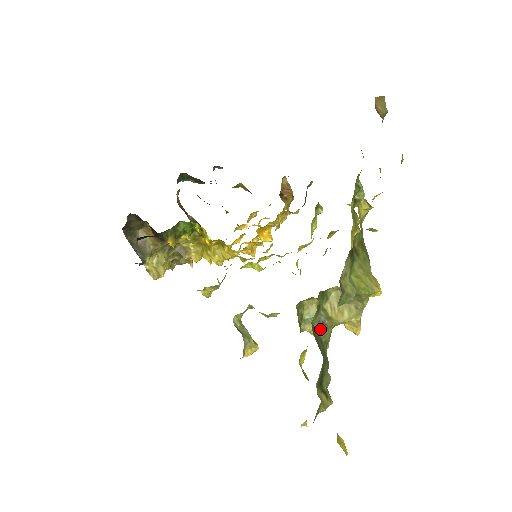
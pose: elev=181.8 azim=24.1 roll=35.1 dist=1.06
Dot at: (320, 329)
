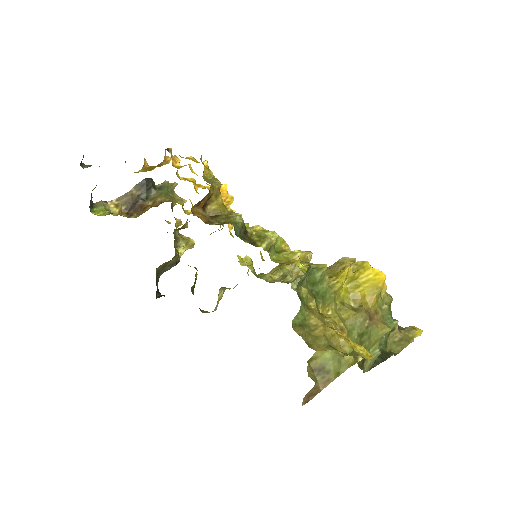
Dot at: occluded
